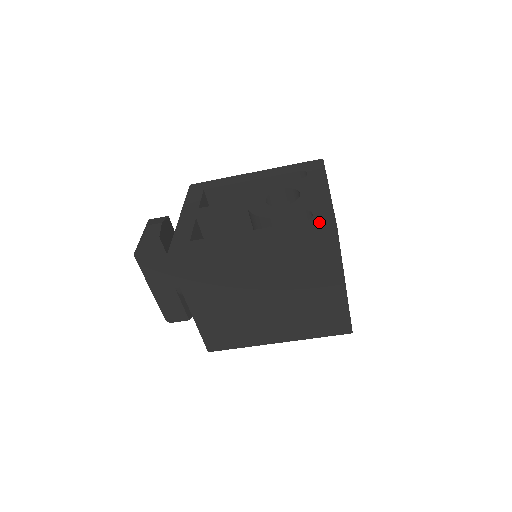
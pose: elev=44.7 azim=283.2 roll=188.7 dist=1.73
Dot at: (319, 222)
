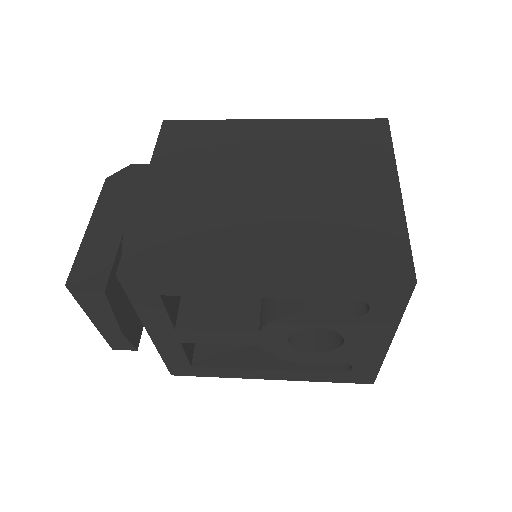
Dot at: (356, 378)
